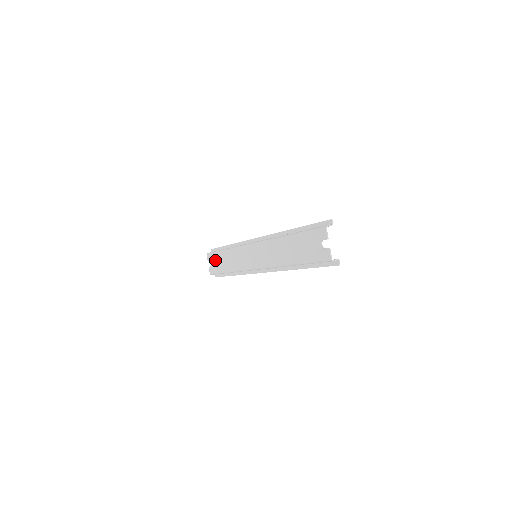
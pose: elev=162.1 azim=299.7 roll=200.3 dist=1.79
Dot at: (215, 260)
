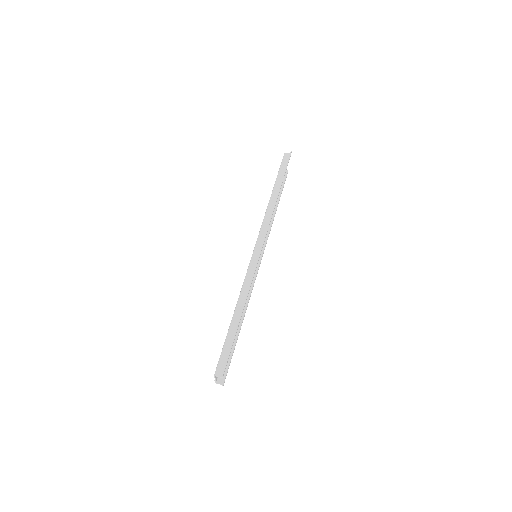
Dot at: occluded
